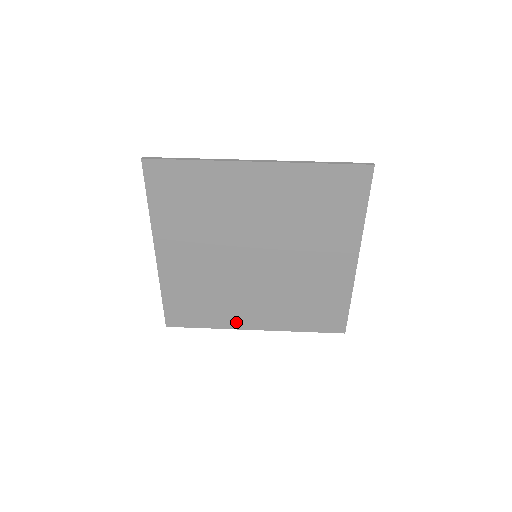
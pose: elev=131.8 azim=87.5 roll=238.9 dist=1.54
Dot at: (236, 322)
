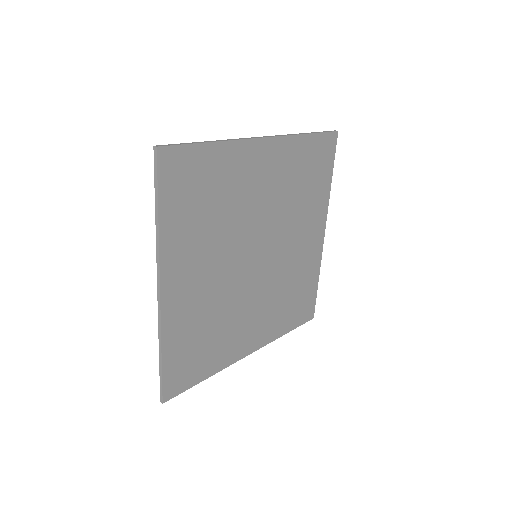
Dot at: (235, 353)
